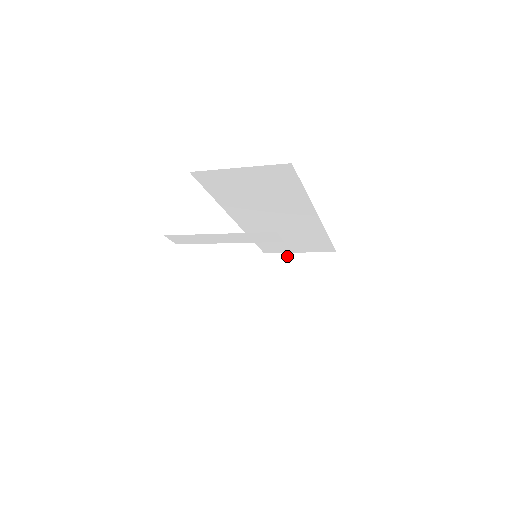
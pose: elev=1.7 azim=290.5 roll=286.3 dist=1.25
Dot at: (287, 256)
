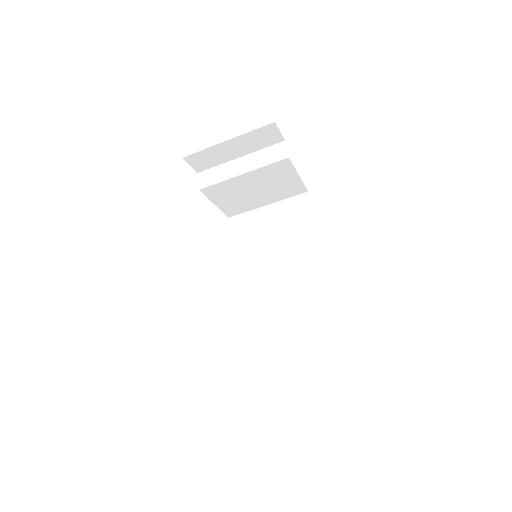
Dot at: (287, 405)
